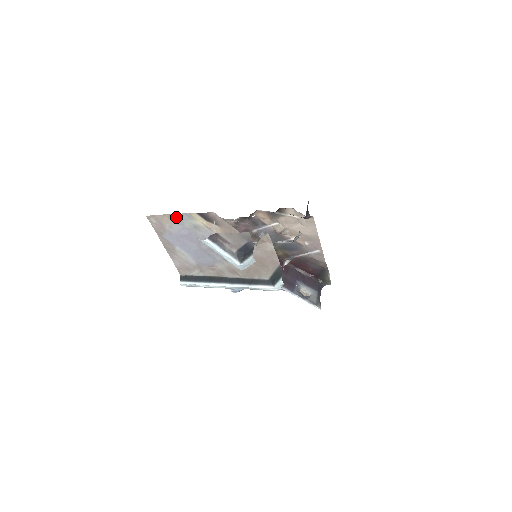
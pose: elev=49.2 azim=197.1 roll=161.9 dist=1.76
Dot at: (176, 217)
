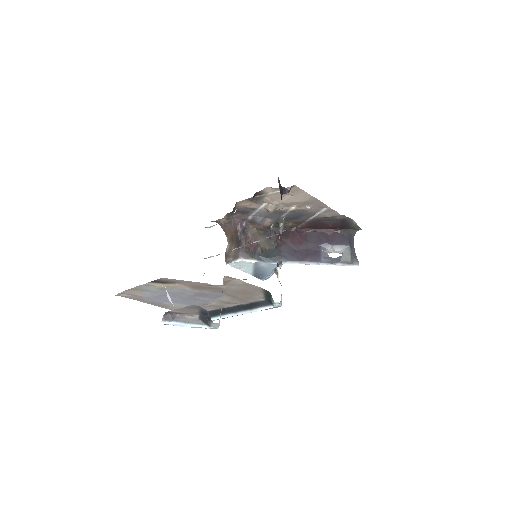
Dot at: (138, 288)
